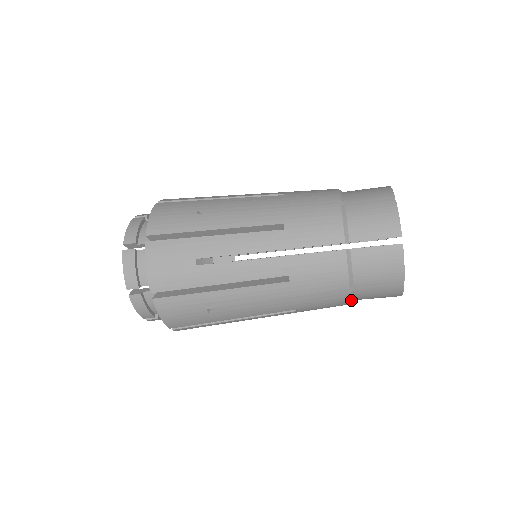
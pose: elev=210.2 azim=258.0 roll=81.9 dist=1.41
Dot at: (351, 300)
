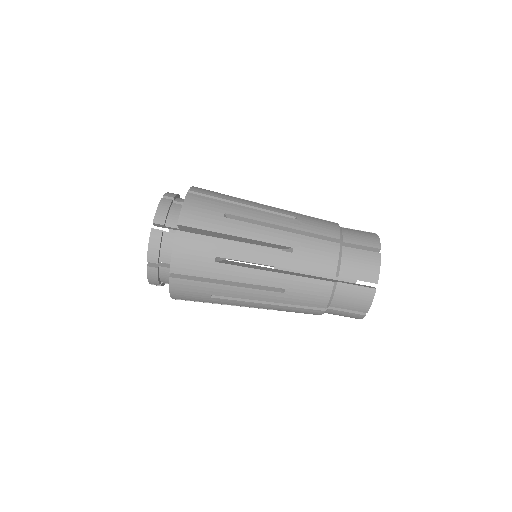
Dot at: (331, 295)
